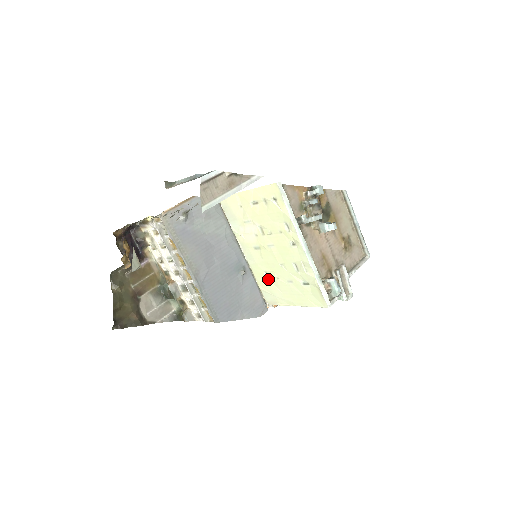
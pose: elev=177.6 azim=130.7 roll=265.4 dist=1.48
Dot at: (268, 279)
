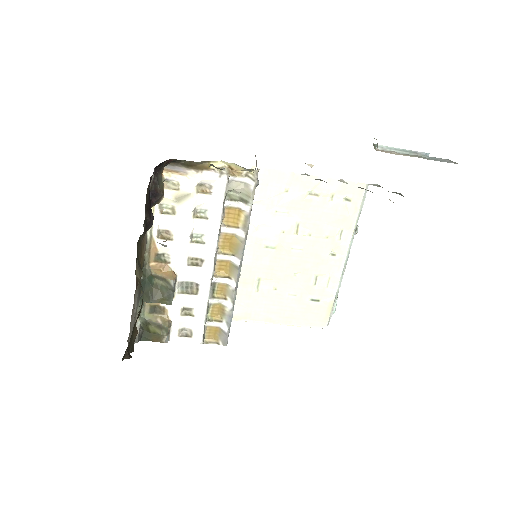
Dot at: (256, 288)
